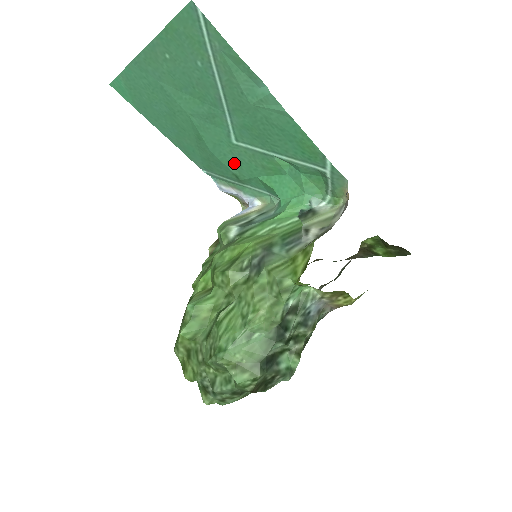
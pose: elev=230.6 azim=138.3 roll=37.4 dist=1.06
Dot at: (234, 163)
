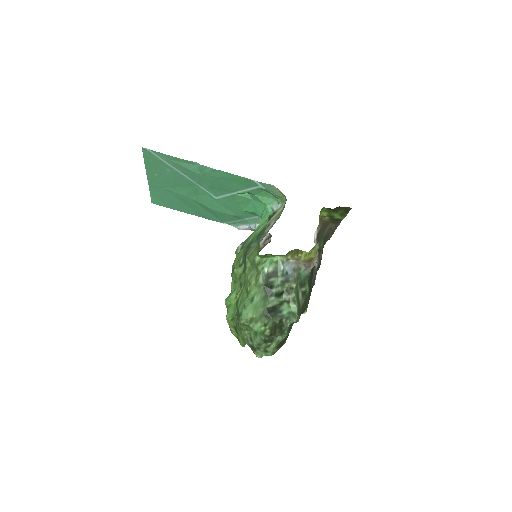
Dot at: (228, 210)
